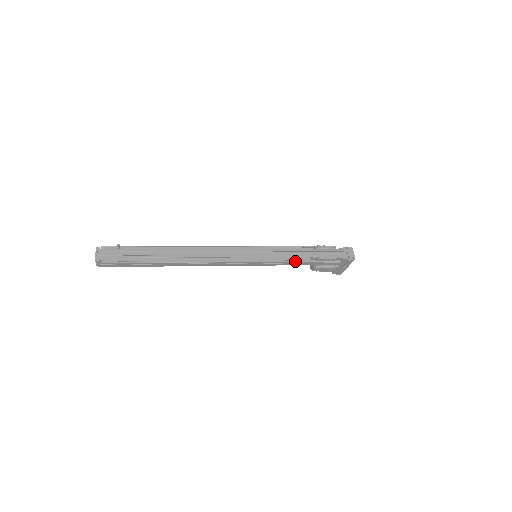
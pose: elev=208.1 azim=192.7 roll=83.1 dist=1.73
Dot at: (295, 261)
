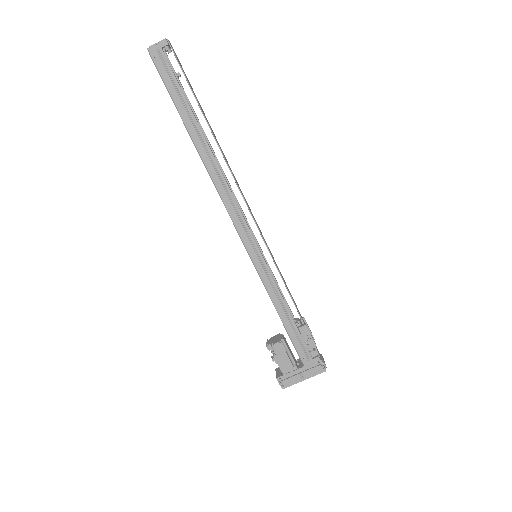
Dot at: occluded
